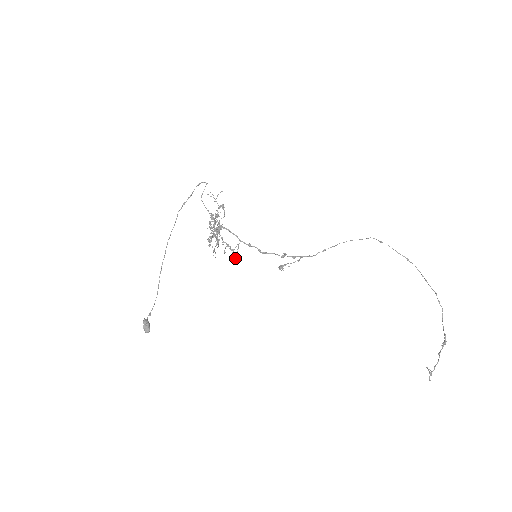
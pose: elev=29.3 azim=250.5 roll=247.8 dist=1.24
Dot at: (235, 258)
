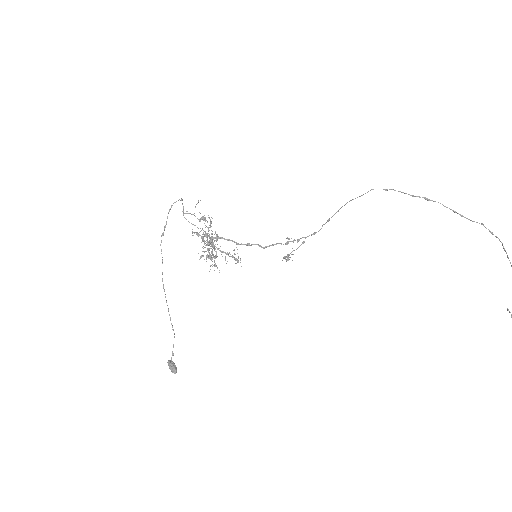
Dot at: occluded
